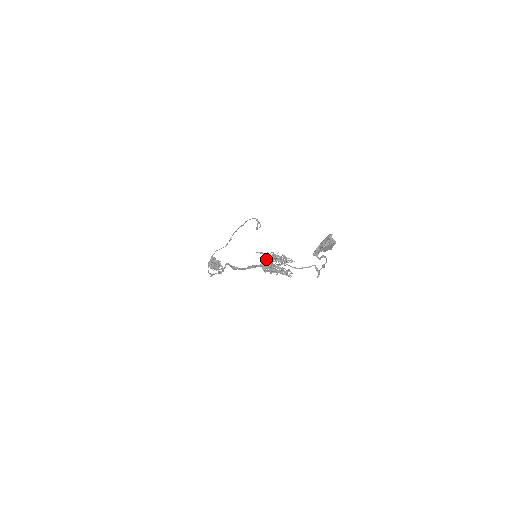
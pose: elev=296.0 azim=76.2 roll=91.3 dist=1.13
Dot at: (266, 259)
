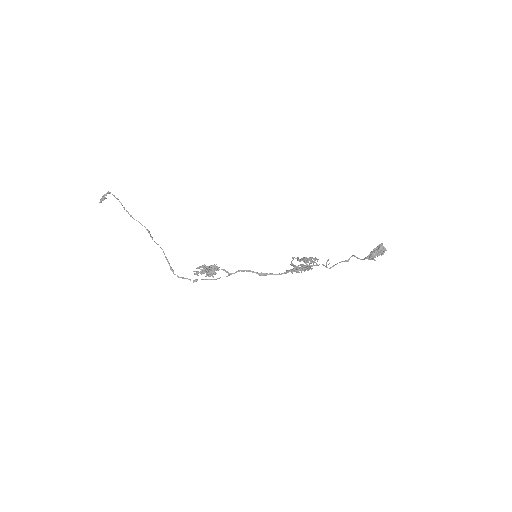
Dot at: occluded
